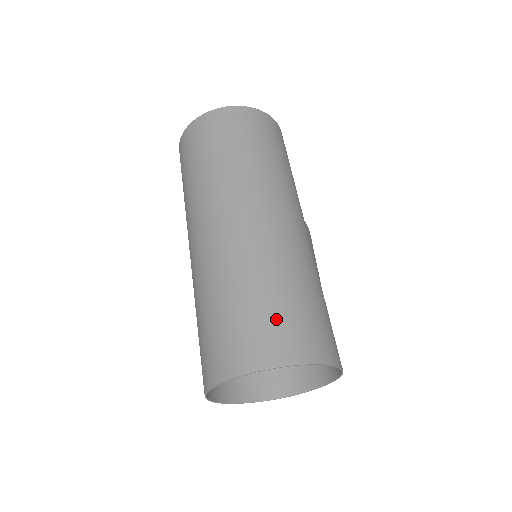
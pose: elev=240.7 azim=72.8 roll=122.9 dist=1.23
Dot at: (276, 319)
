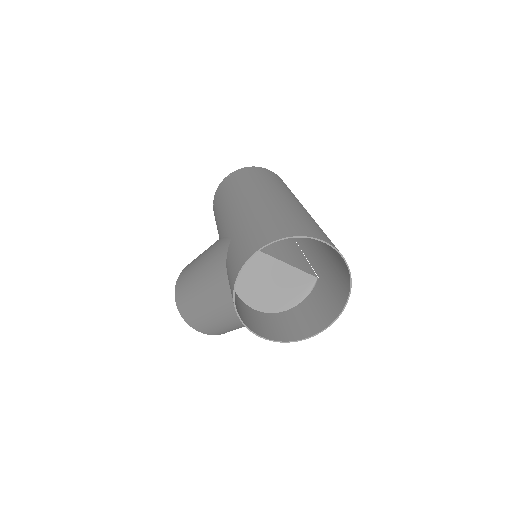
Dot at: (329, 239)
